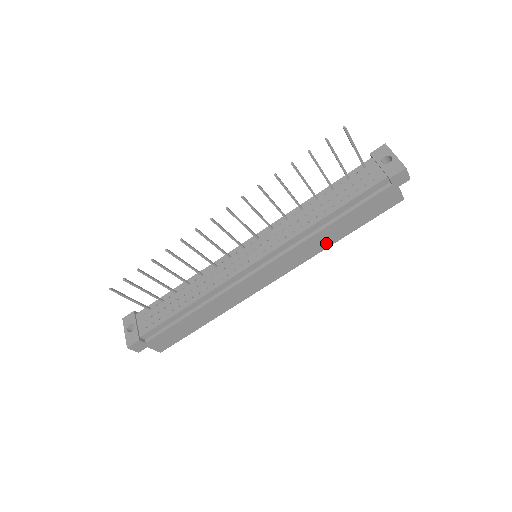
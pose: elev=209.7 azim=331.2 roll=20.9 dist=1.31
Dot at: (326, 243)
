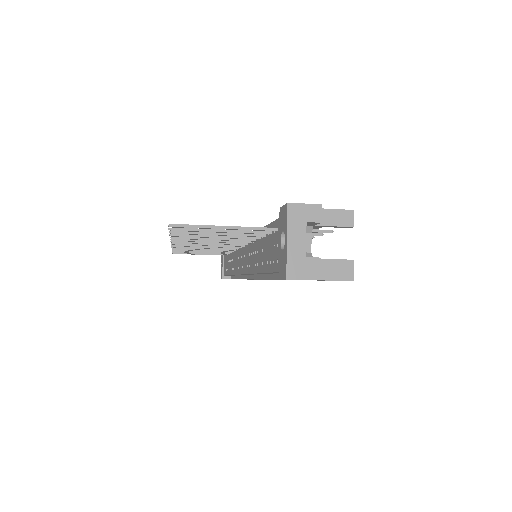
Dot at: occluded
